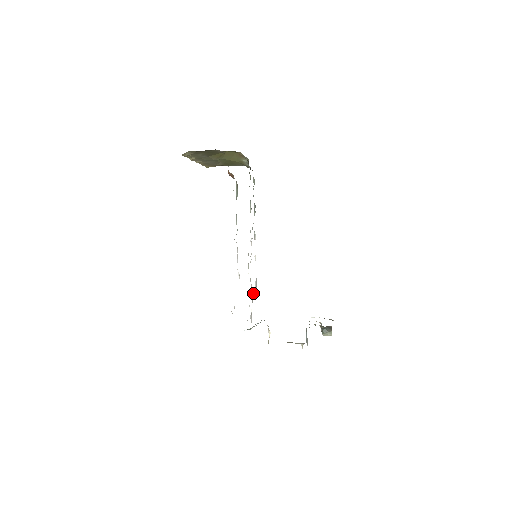
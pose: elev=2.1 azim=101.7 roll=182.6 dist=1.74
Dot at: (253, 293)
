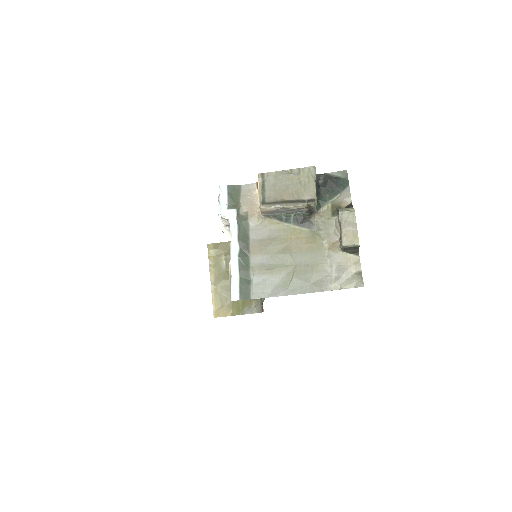
Dot at: occluded
